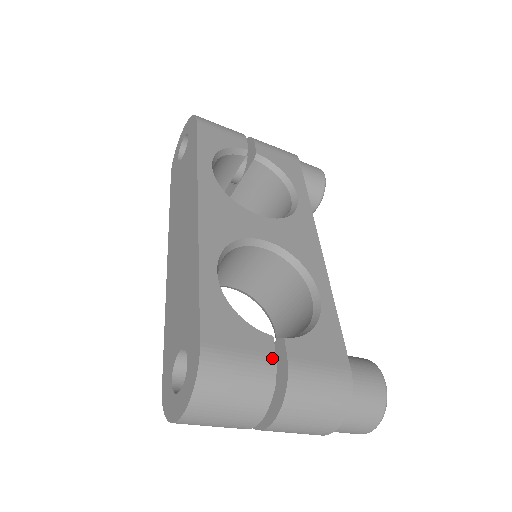
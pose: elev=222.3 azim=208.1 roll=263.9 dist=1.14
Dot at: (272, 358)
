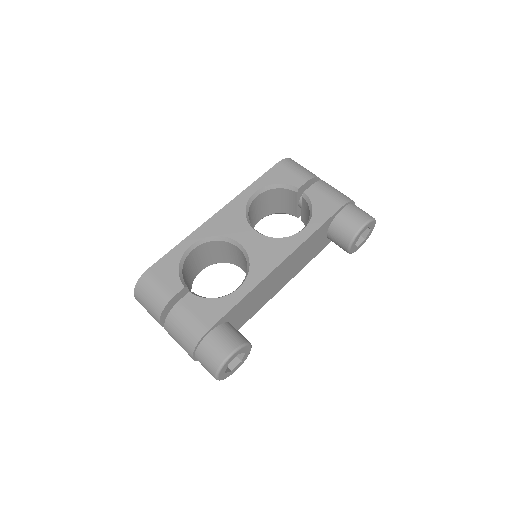
Dot at: (172, 295)
